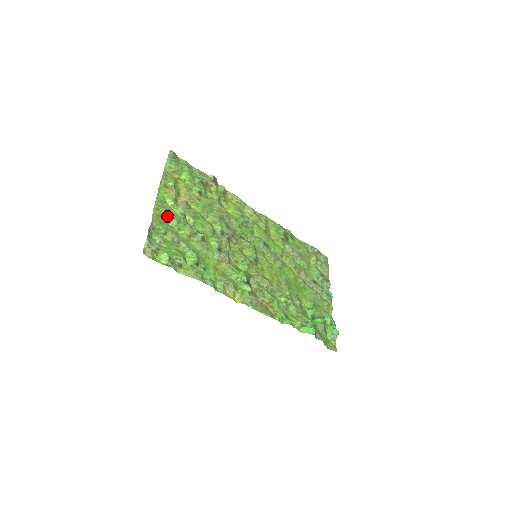
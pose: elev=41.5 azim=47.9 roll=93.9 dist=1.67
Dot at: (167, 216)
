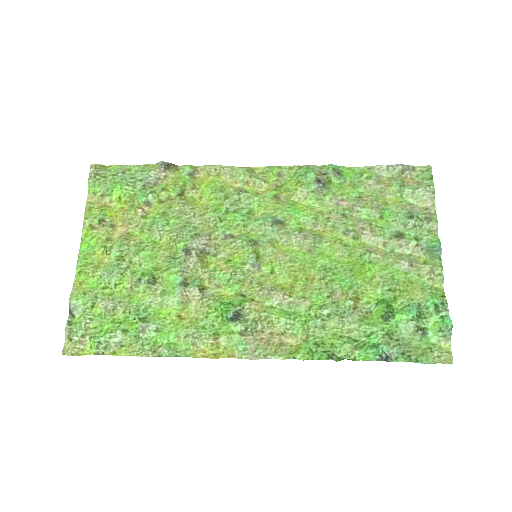
Dot at: (95, 275)
